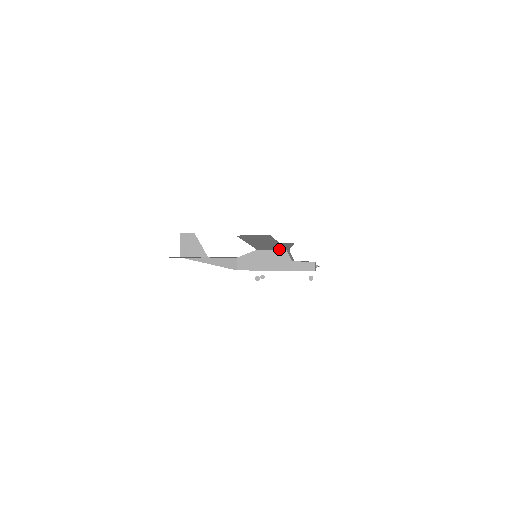
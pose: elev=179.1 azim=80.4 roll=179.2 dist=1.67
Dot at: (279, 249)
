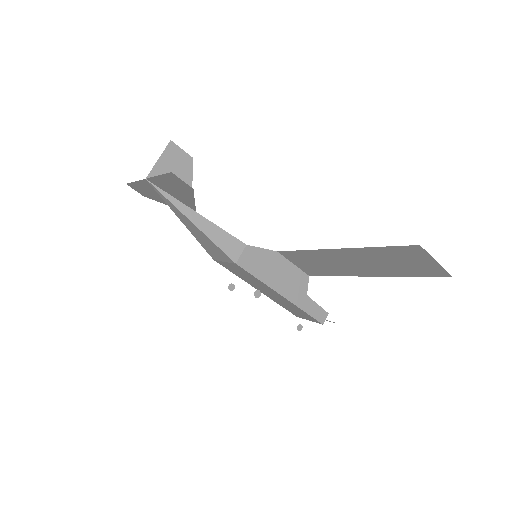
Dot at: (304, 270)
